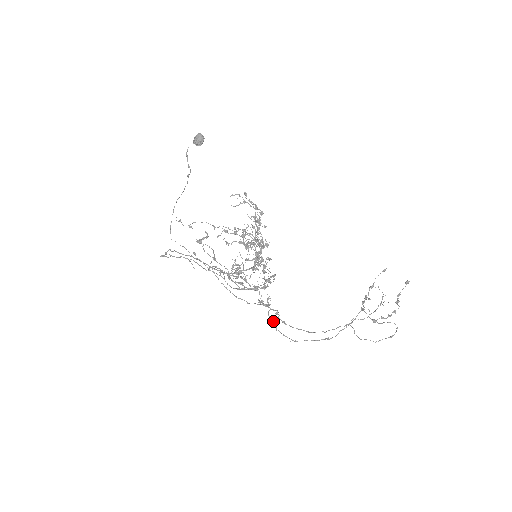
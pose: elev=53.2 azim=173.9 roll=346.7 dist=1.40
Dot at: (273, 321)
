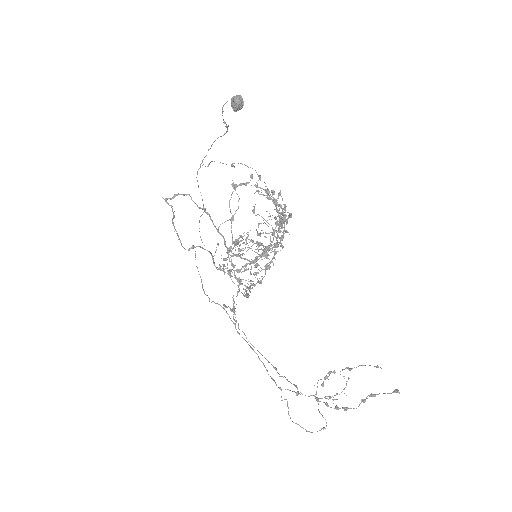
Dot at: (236, 321)
